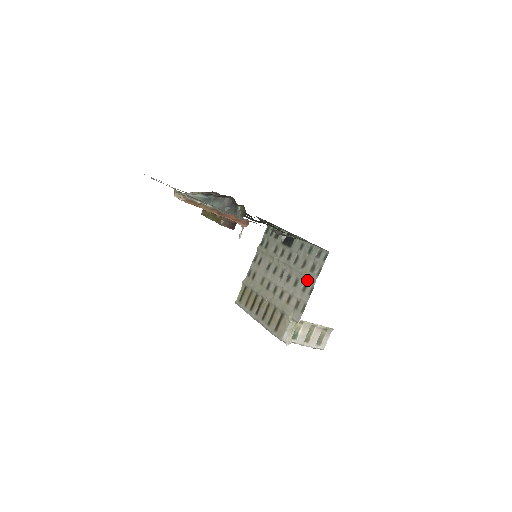
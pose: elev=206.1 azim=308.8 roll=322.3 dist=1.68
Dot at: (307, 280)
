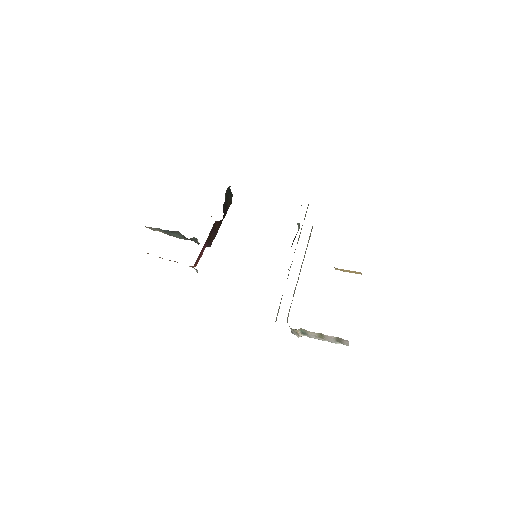
Dot at: occluded
